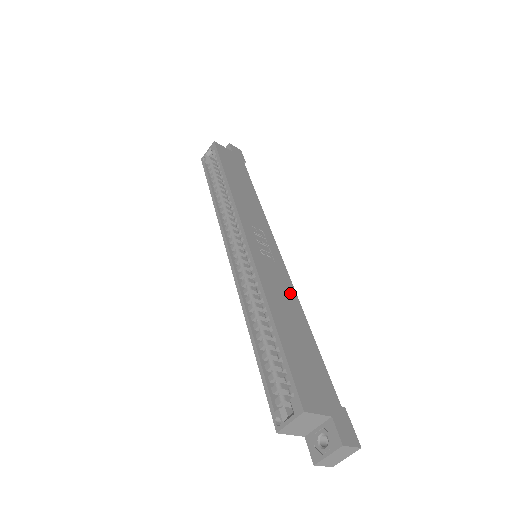
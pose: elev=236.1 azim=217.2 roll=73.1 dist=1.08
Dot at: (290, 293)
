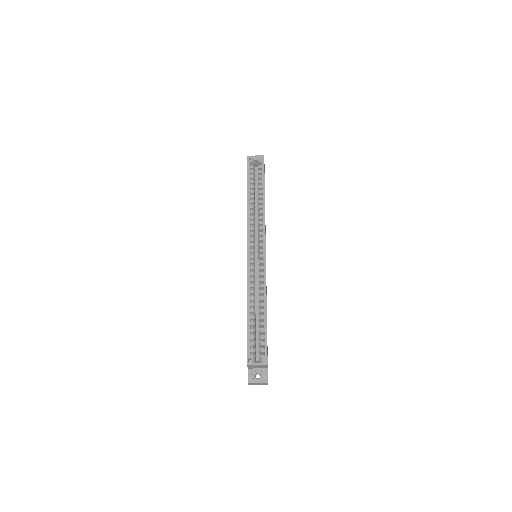
Dot at: occluded
